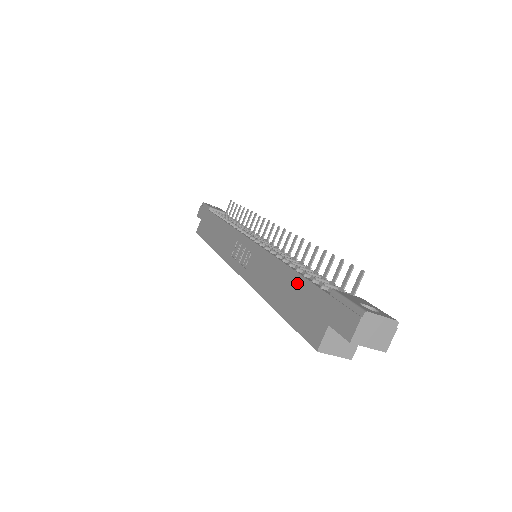
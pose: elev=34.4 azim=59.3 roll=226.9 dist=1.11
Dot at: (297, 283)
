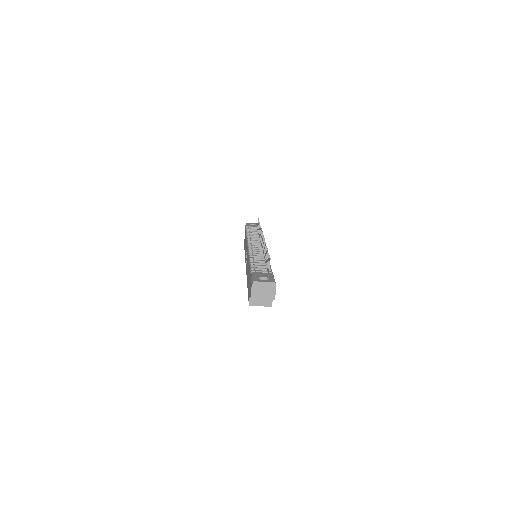
Dot at: (249, 271)
